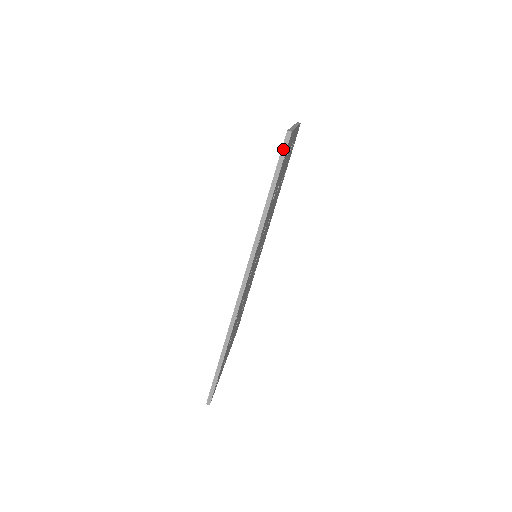
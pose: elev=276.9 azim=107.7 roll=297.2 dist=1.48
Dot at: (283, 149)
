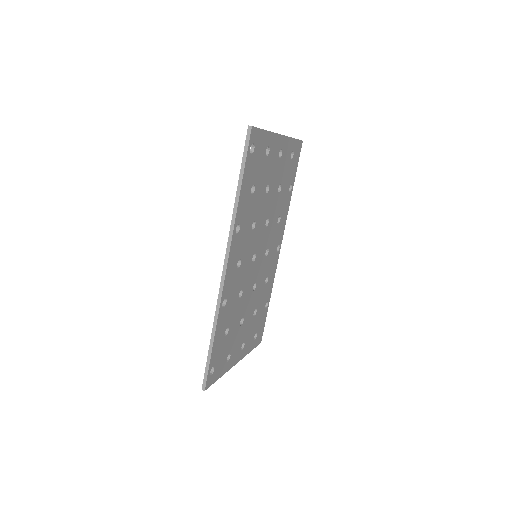
Dot at: (246, 142)
